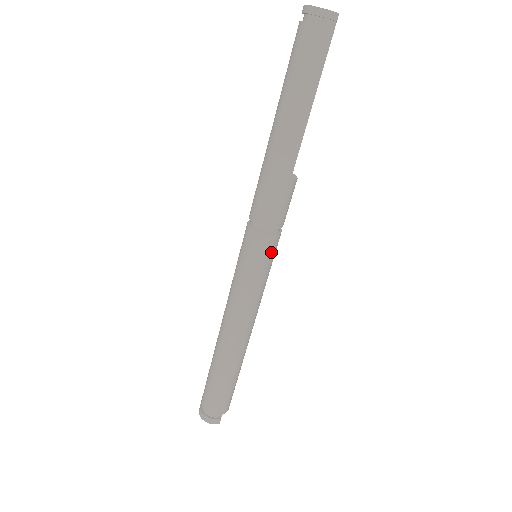
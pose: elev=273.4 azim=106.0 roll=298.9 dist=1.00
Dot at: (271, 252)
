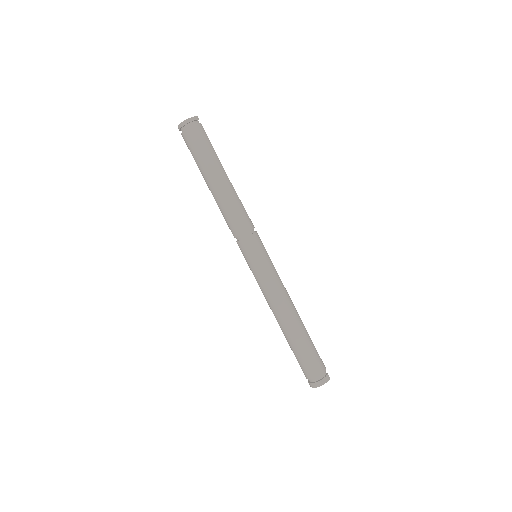
Dot at: (262, 243)
